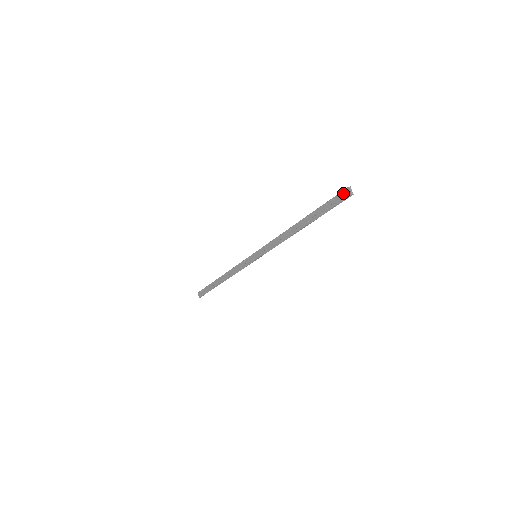
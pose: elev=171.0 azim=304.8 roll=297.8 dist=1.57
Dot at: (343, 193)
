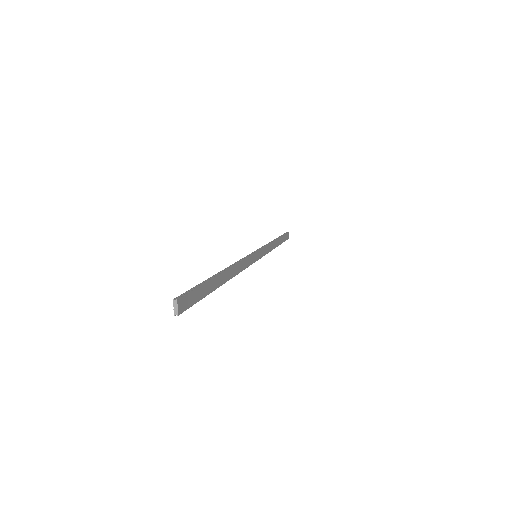
Dot at: (179, 300)
